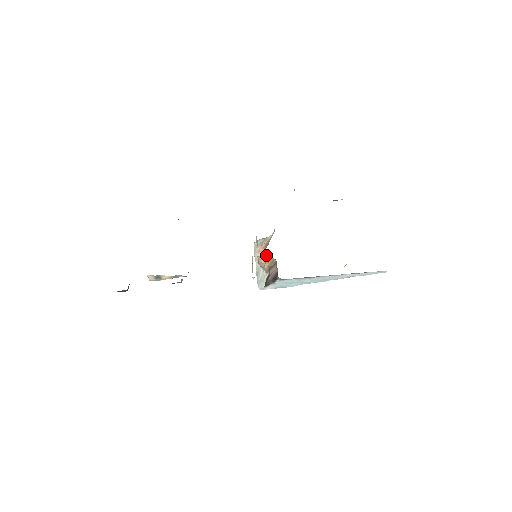
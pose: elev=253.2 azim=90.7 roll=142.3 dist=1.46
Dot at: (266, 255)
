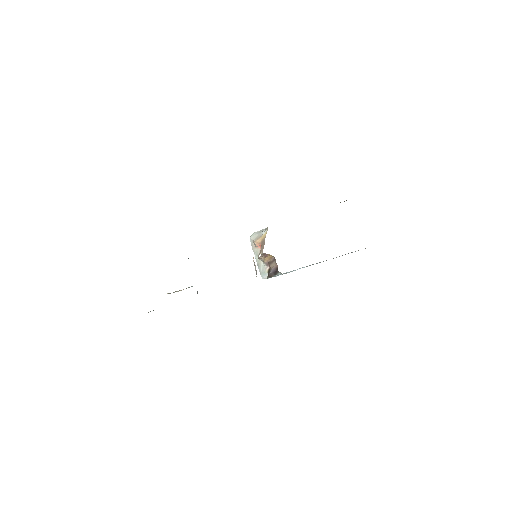
Dot at: (264, 253)
